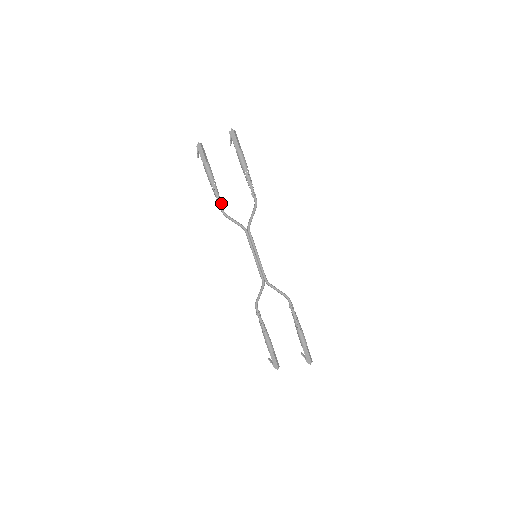
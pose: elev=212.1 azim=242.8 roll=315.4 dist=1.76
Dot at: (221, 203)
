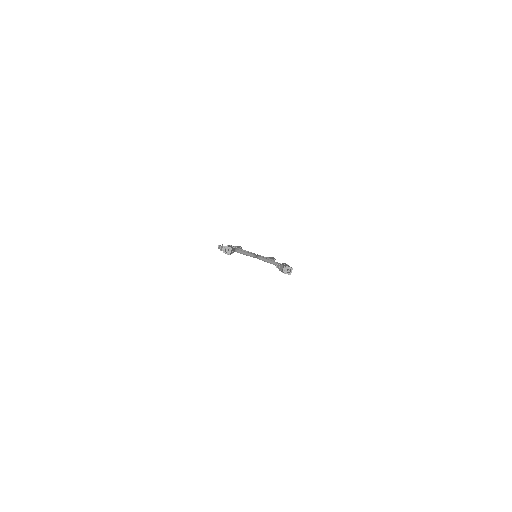
Dot at: occluded
